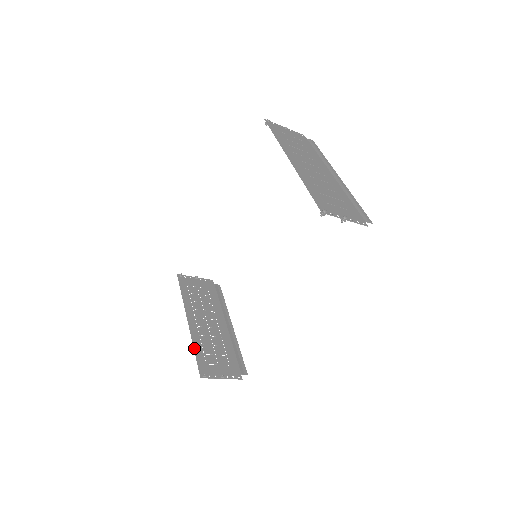
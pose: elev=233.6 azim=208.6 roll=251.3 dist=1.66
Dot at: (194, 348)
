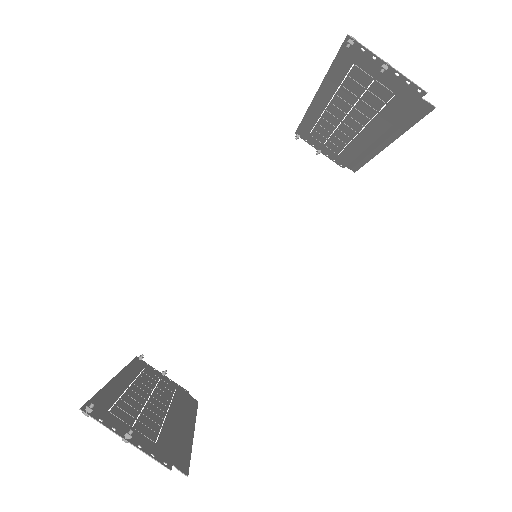
Dot at: (101, 390)
